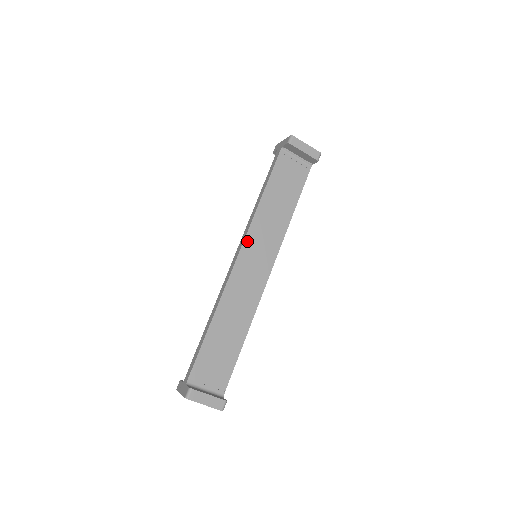
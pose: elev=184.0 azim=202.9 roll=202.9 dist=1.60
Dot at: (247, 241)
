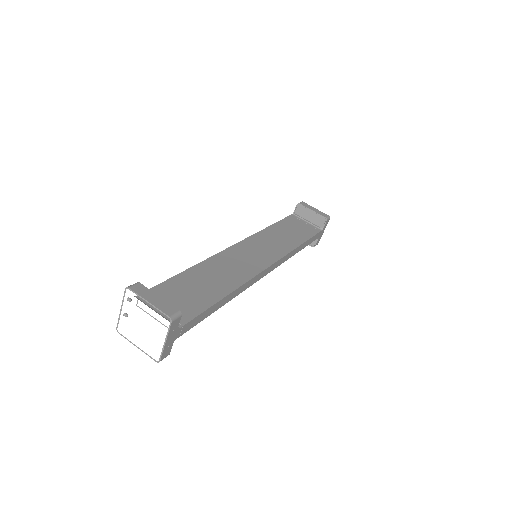
Dot at: (248, 241)
